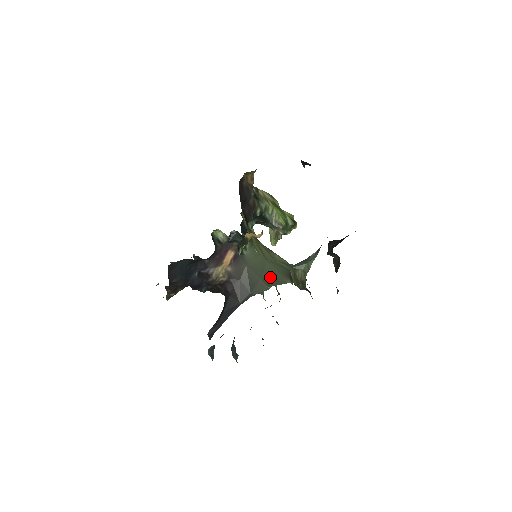
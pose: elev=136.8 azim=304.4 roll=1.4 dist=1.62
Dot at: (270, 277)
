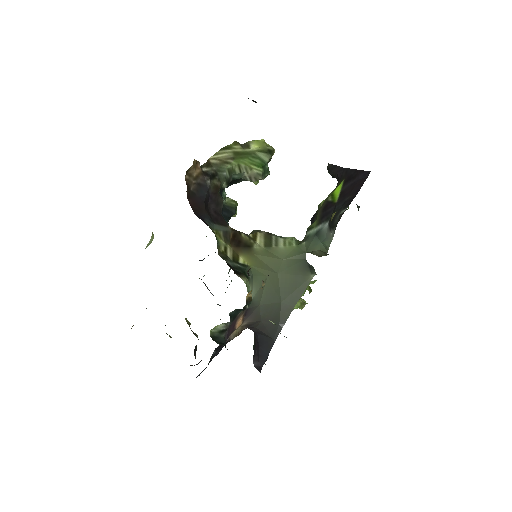
Dot at: (290, 291)
